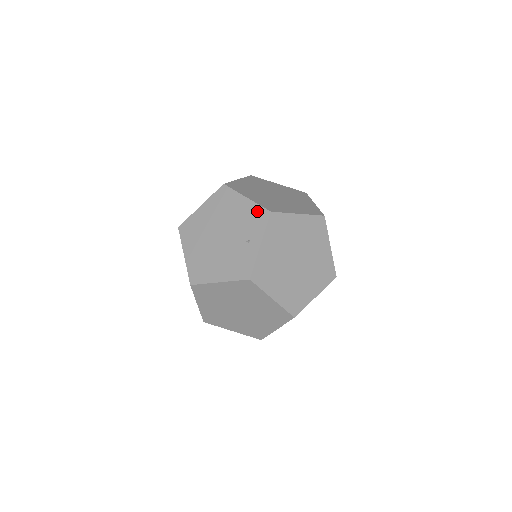
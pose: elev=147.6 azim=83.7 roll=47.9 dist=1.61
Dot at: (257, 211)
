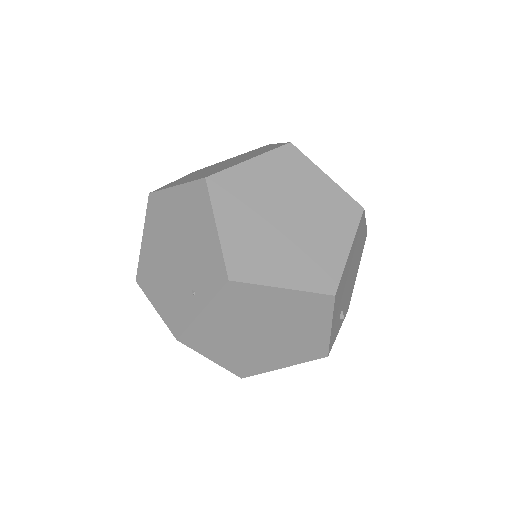
Dot at: (217, 262)
